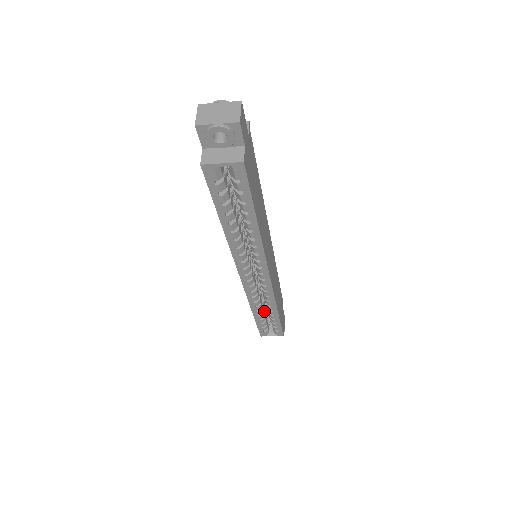
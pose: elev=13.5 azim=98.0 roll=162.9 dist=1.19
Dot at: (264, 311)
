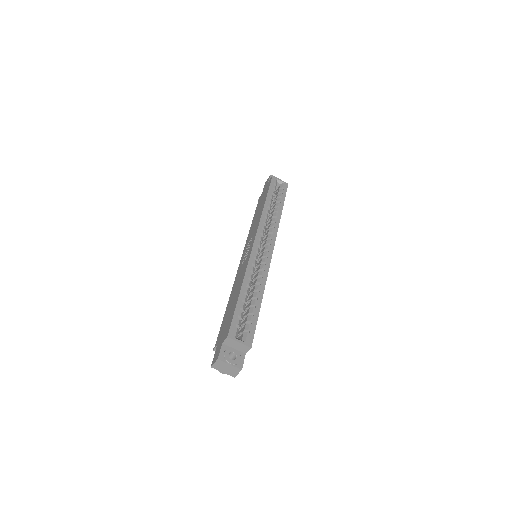
Dot at: occluded
